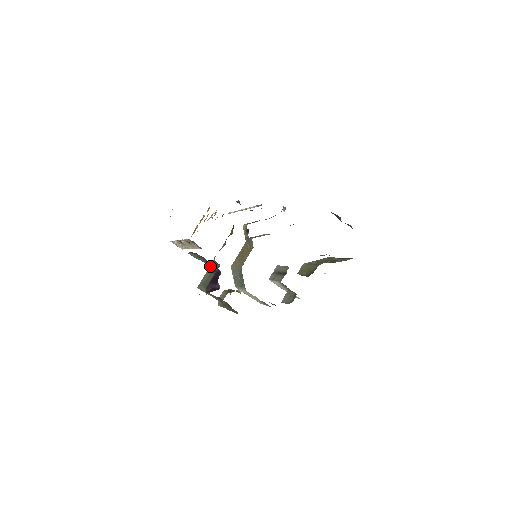
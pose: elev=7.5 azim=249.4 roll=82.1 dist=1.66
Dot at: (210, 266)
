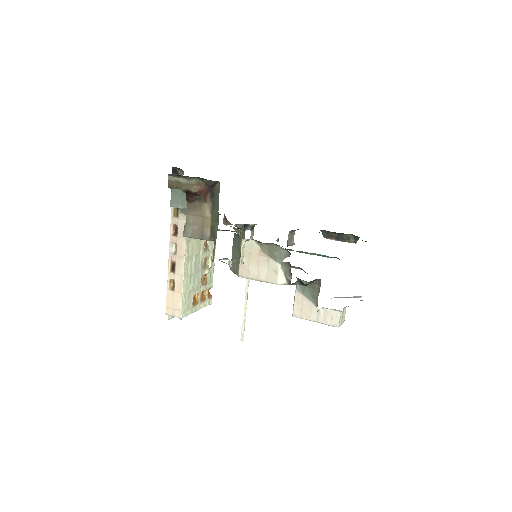
Dot at: occluded
